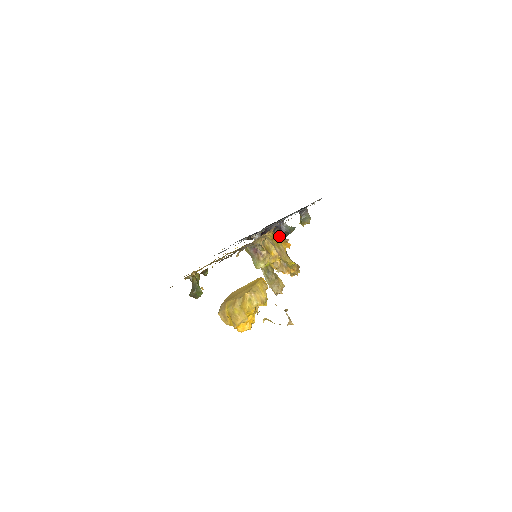
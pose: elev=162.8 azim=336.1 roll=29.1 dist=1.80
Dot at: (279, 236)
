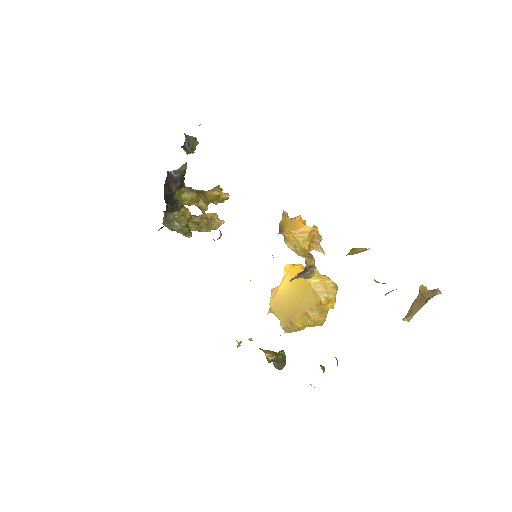
Dot at: (178, 188)
